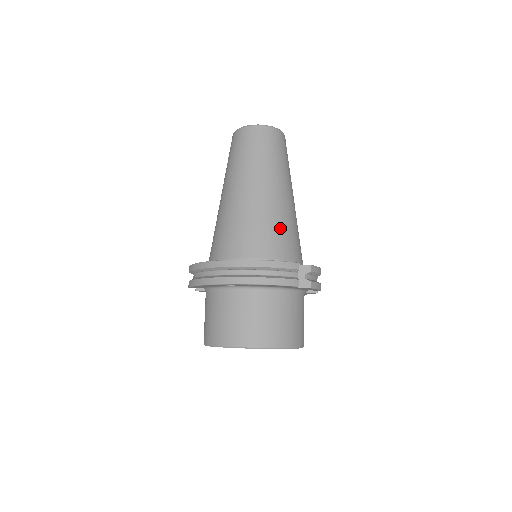
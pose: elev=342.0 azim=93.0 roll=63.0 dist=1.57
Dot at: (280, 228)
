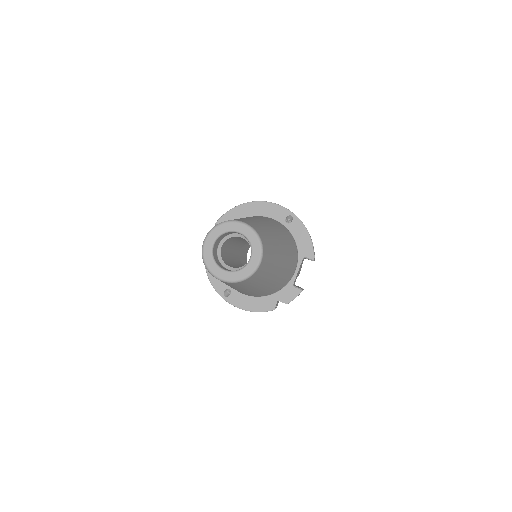
Dot at: (261, 293)
